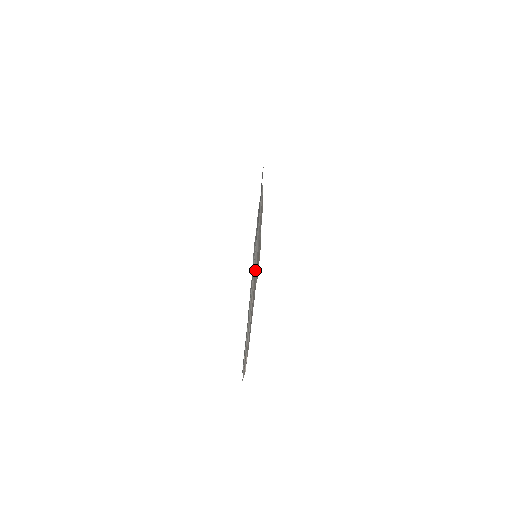
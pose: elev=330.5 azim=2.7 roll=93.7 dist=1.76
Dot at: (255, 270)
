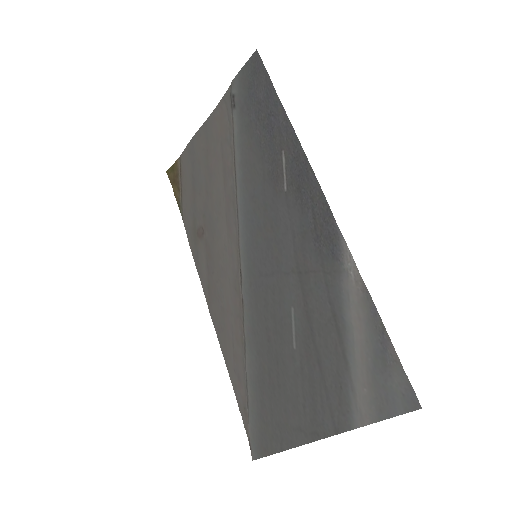
Dot at: (237, 265)
